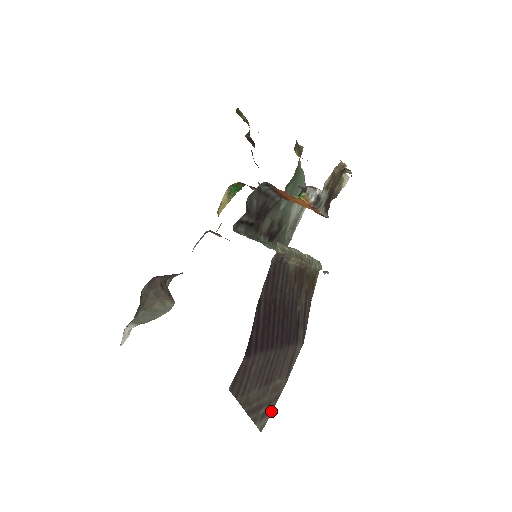
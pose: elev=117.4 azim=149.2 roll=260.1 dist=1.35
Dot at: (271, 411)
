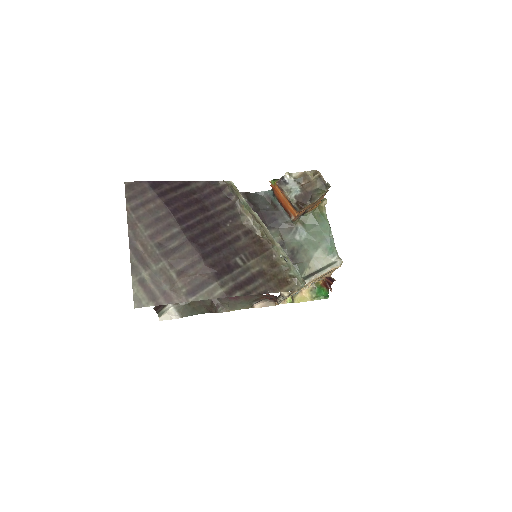
Dot at: (155, 303)
